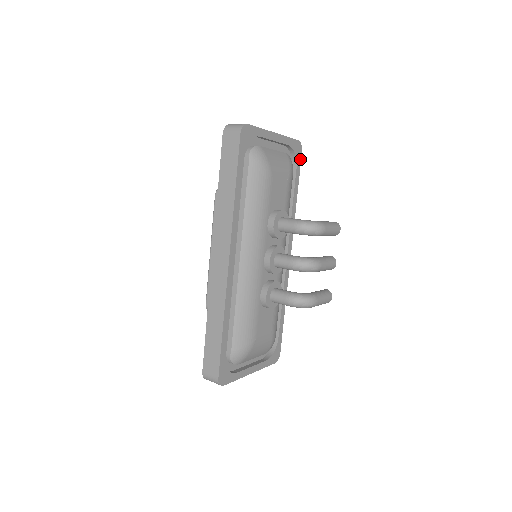
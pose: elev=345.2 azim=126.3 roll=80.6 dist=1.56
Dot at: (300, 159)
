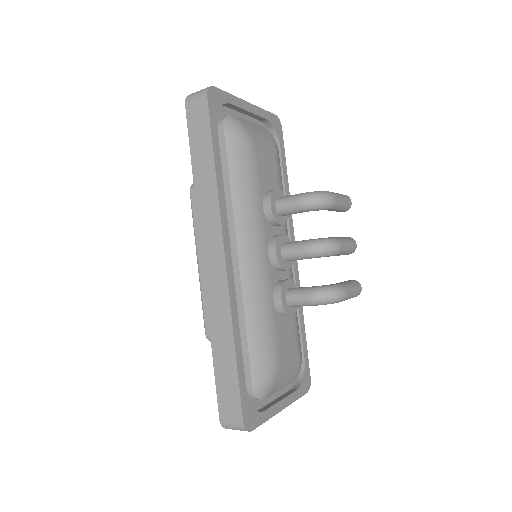
Dot at: (282, 137)
